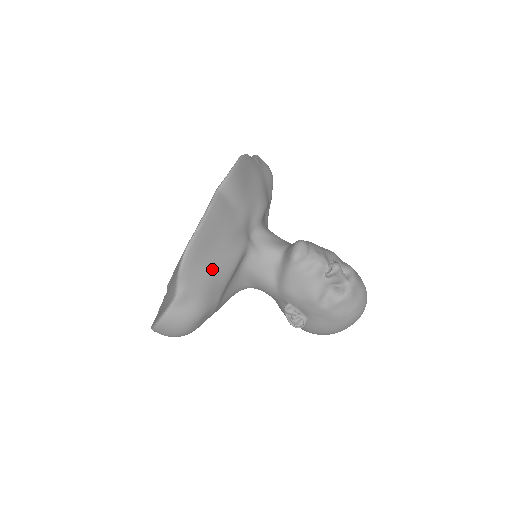
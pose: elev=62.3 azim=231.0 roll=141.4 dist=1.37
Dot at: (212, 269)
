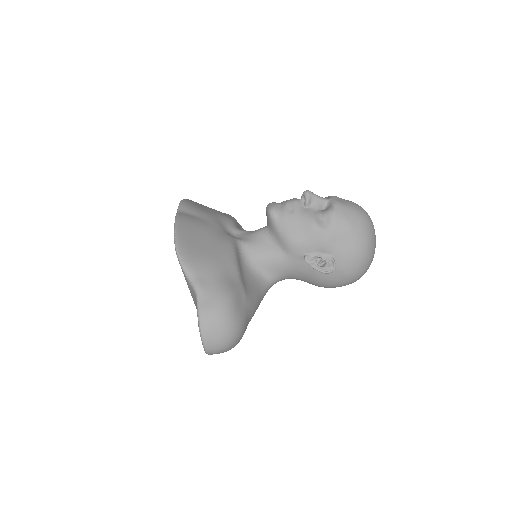
Dot at: (211, 256)
